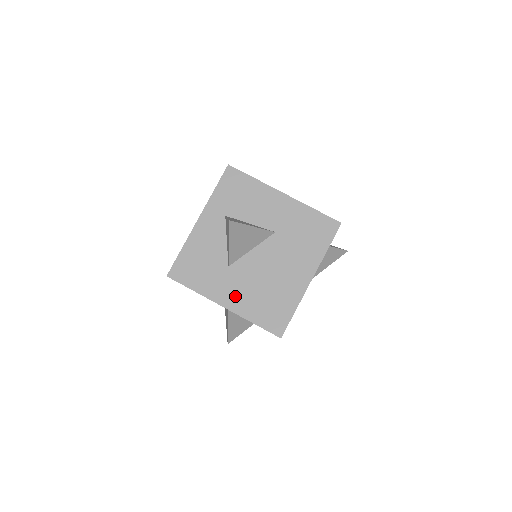
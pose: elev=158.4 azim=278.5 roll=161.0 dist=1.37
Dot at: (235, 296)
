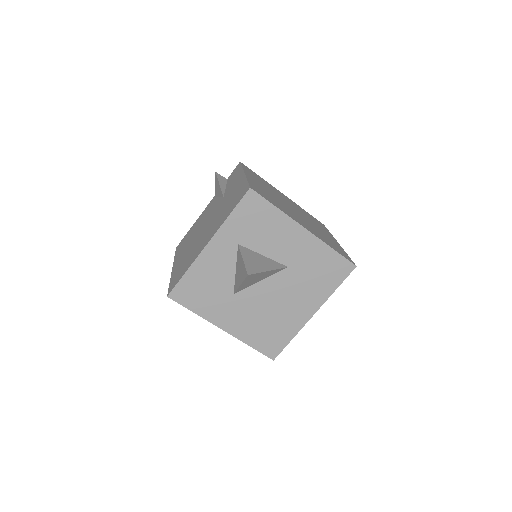
Dot at: (236, 322)
